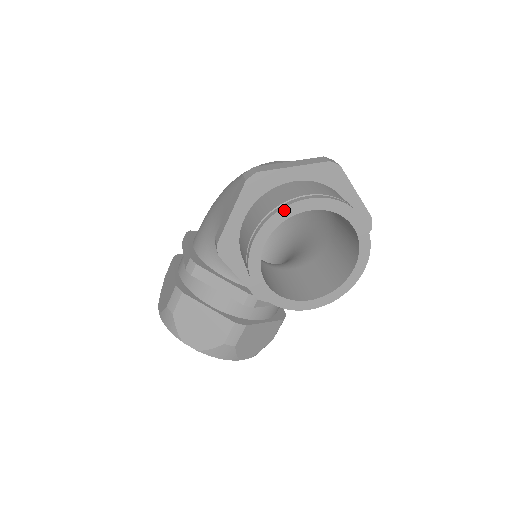
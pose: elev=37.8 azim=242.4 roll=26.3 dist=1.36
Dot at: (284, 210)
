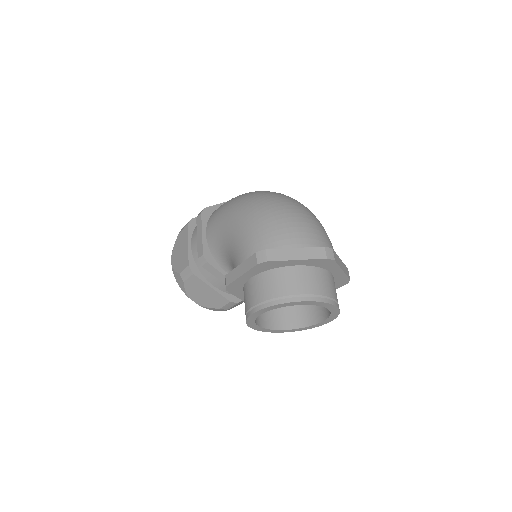
Dot at: (280, 305)
